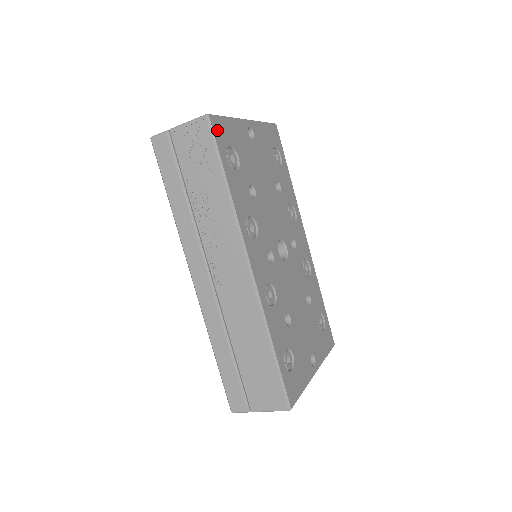
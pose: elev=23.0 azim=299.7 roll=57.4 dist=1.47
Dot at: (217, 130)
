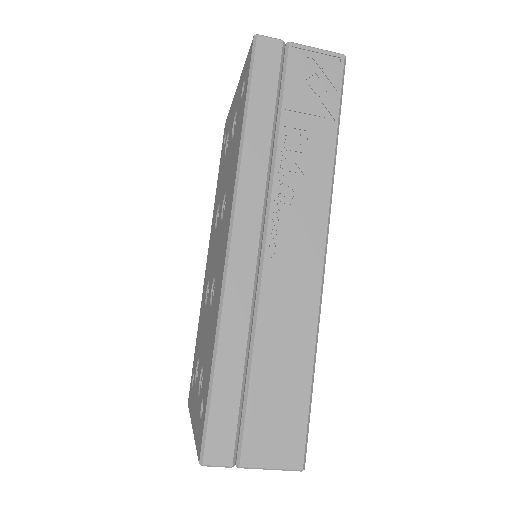
Dot at: occluded
